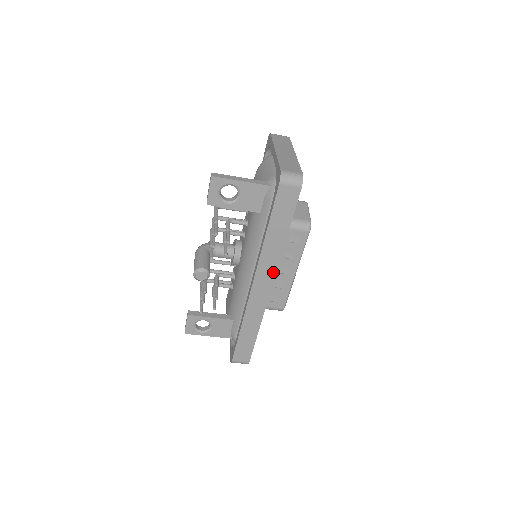
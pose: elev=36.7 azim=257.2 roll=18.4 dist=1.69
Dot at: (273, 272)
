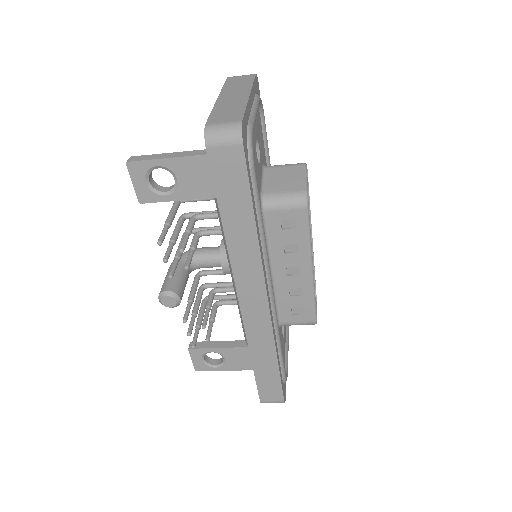
Dot at: (260, 280)
